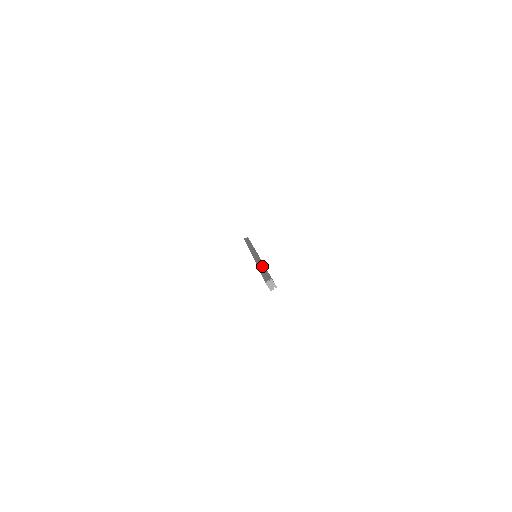
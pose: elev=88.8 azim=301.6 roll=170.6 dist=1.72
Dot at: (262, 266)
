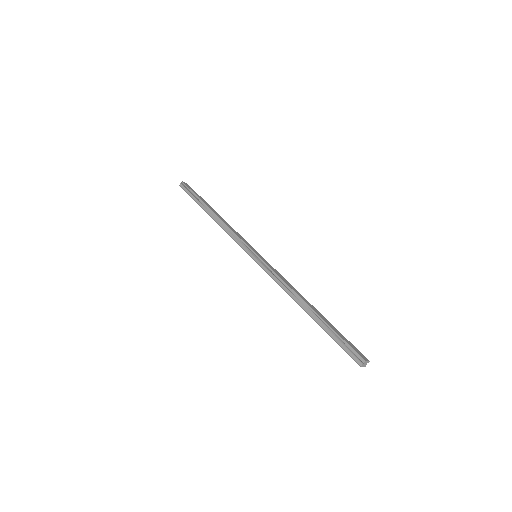
Dot at: (309, 309)
